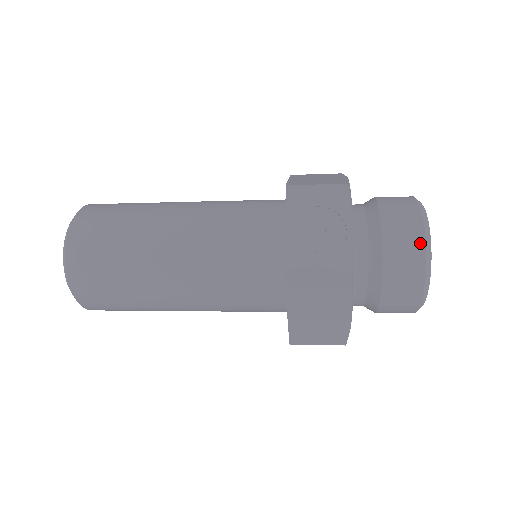
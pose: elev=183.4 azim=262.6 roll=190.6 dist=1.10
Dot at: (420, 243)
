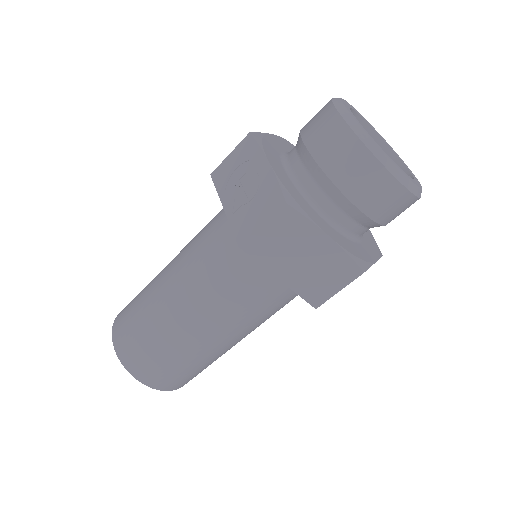
Dot at: (339, 124)
